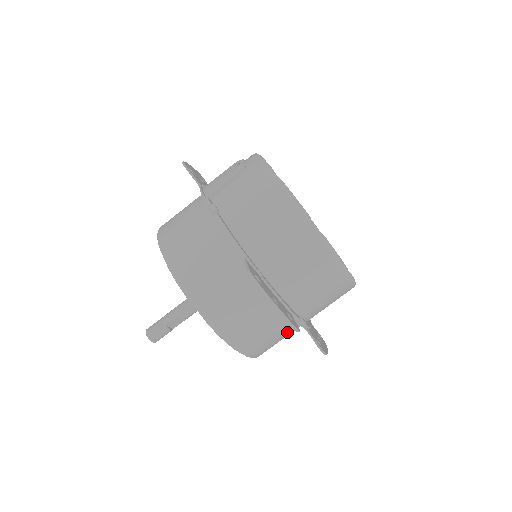
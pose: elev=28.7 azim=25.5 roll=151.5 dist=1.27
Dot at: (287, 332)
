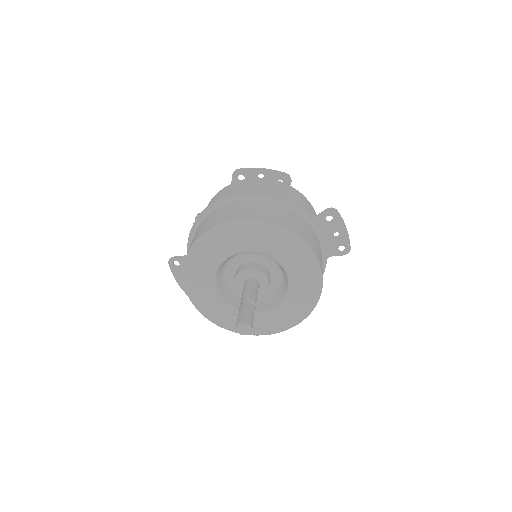
Dot at: (307, 227)
